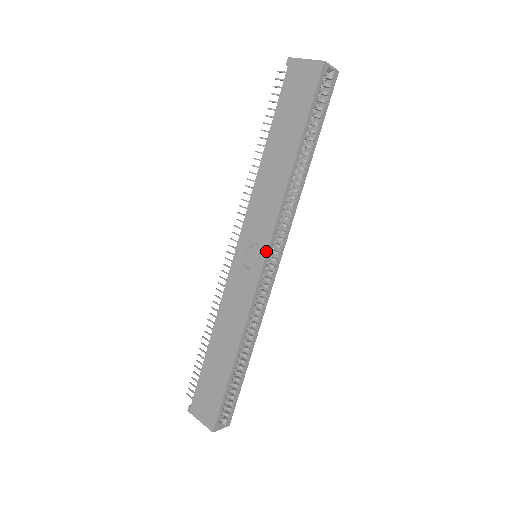
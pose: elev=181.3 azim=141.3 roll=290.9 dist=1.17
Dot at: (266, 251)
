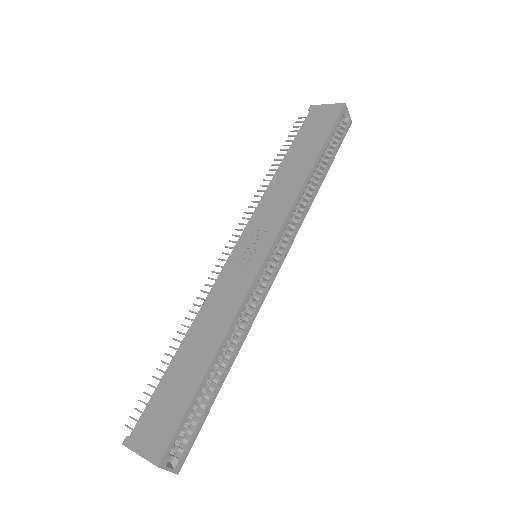
Dot at: (273, 240)
